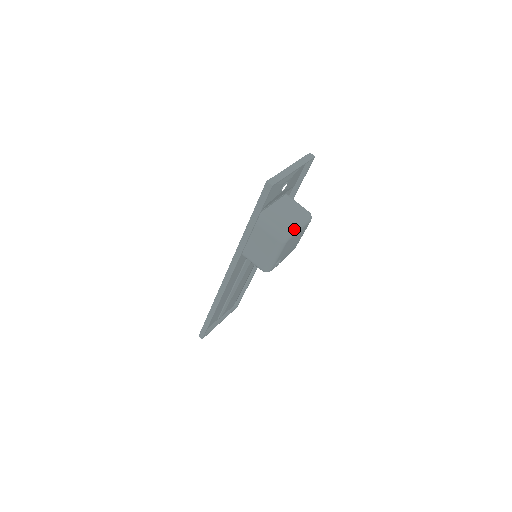
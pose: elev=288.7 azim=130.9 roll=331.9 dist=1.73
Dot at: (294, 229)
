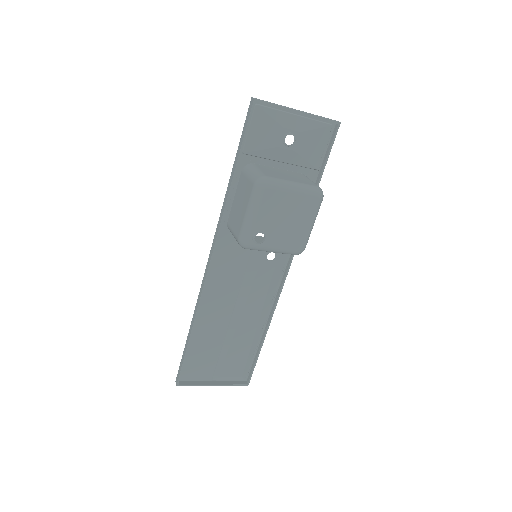
Dot at: (283, 182)
